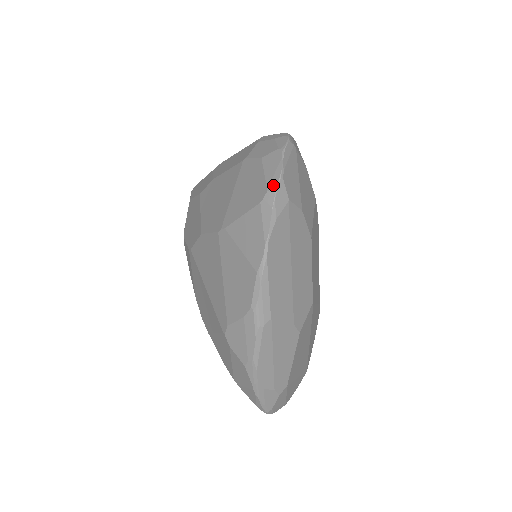
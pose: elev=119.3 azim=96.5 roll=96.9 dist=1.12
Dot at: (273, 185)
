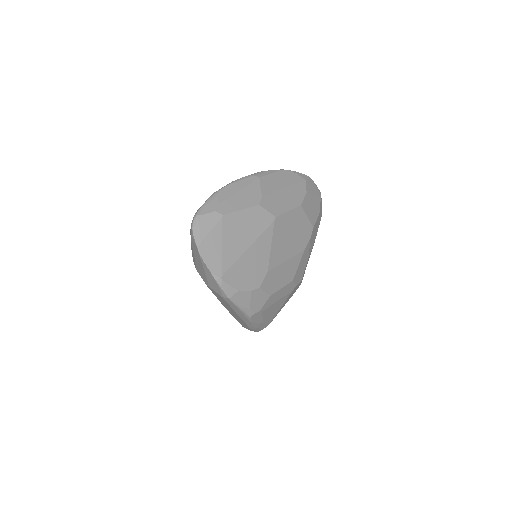
Dot at: occluded
